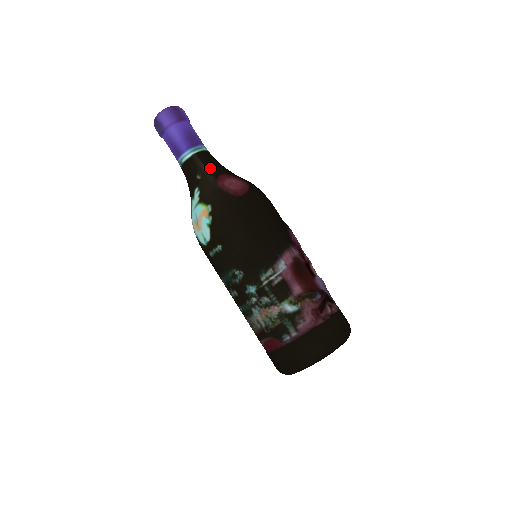
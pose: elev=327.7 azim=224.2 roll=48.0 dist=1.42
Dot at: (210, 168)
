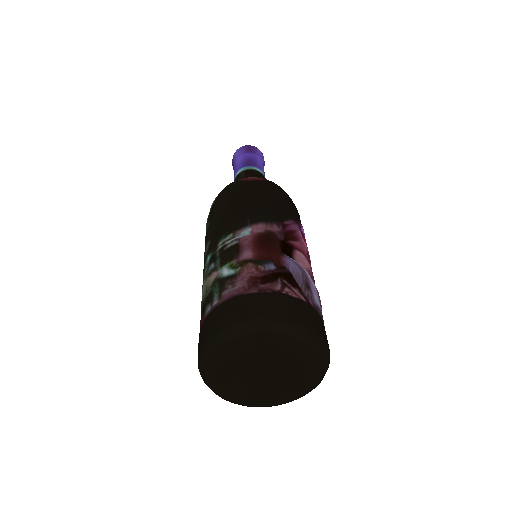
Dot at: (247, 176)
